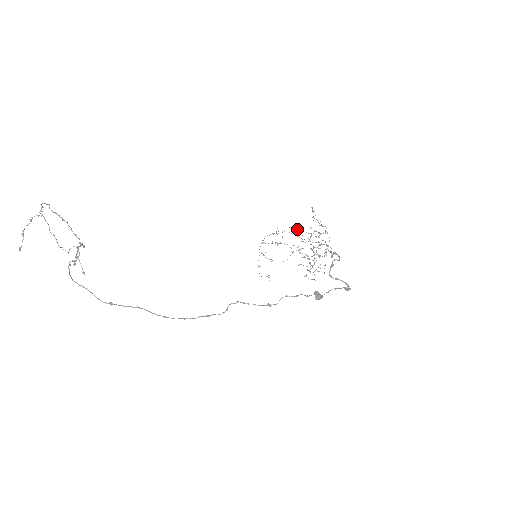
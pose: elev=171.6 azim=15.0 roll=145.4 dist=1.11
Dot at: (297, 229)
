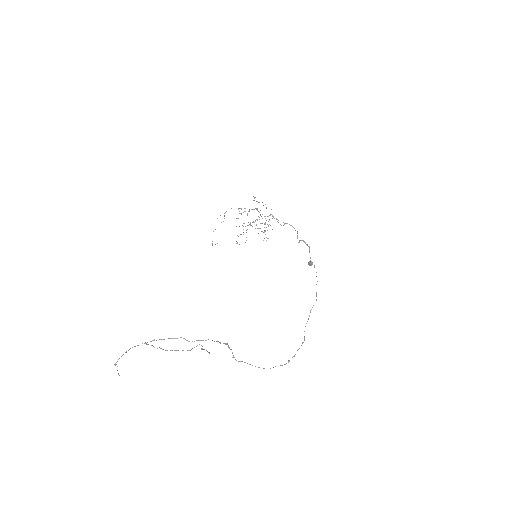
Dot at: (243, 212)
